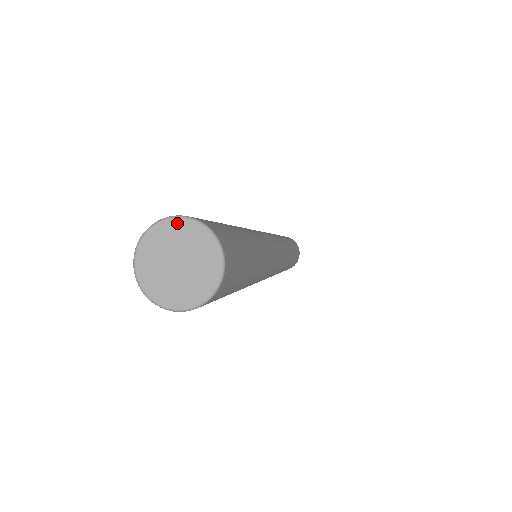
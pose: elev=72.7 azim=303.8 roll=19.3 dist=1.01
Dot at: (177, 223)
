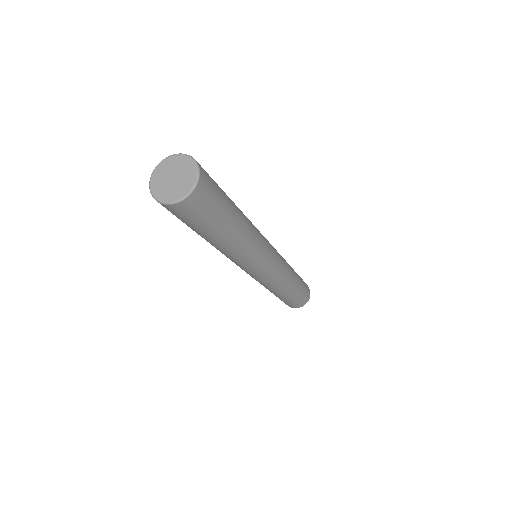
Dot at: (175, 157)
